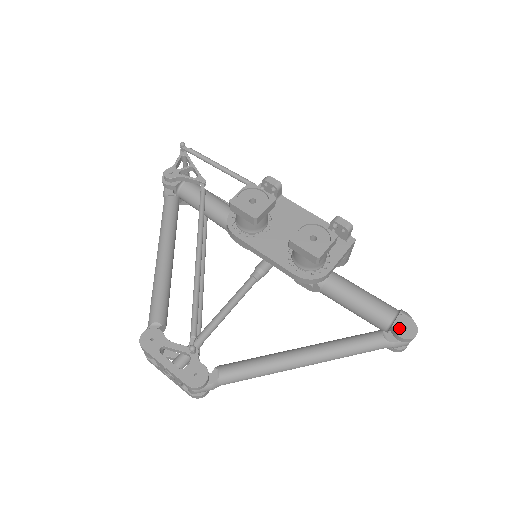
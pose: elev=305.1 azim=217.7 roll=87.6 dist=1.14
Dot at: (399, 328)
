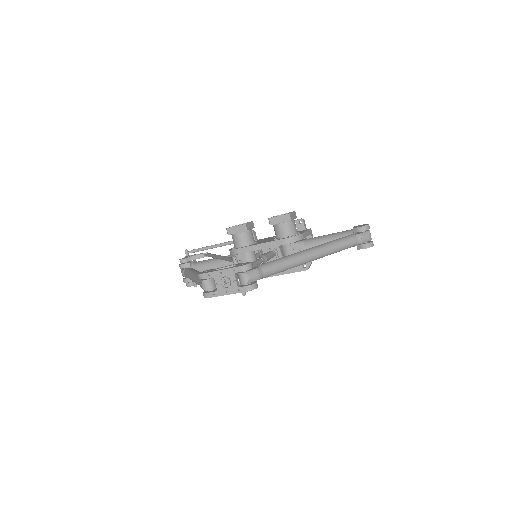
Dot at: (357, 227)
